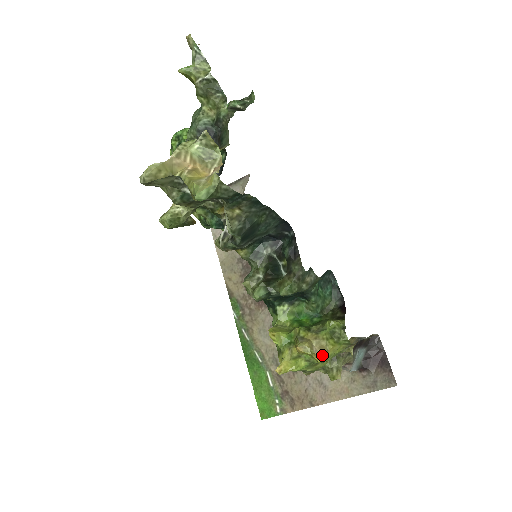
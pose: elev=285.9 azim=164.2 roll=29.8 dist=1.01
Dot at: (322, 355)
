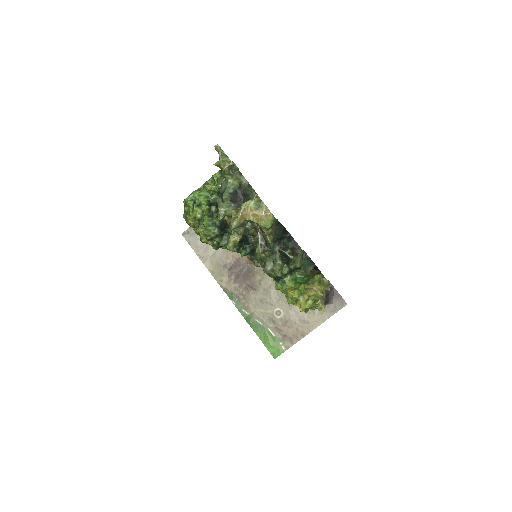
Dot at: (322, 293)
